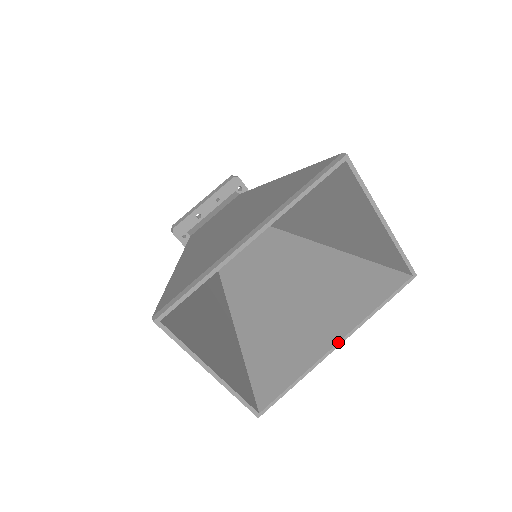
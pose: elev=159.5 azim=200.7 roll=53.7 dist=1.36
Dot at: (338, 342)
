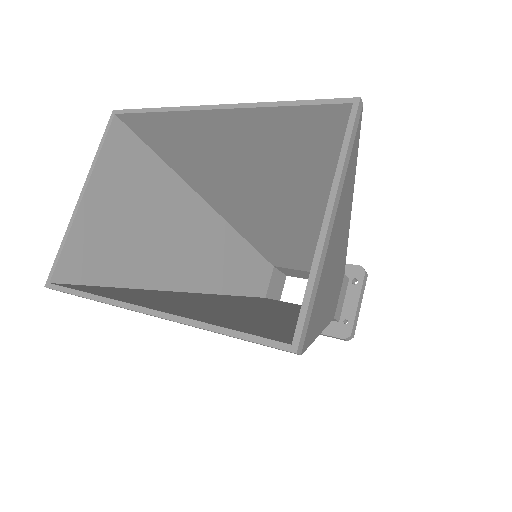
Dot at: (151, 308)
